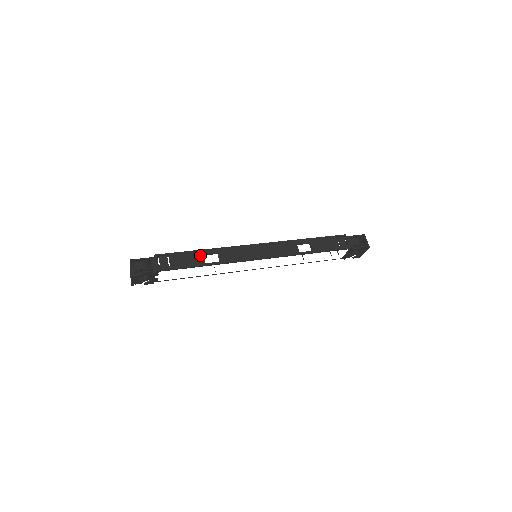
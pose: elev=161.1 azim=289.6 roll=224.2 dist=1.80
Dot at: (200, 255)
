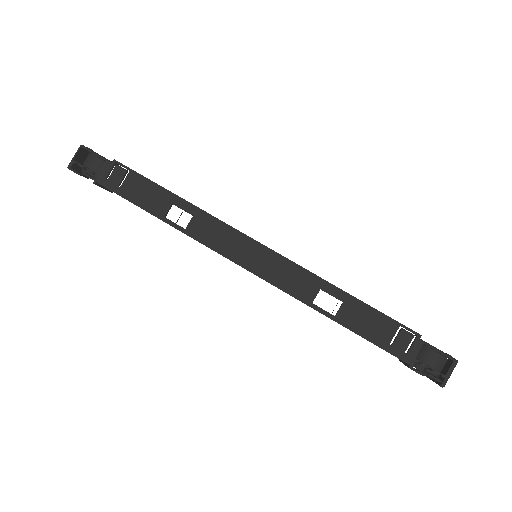
Dot at: (168, 201)
